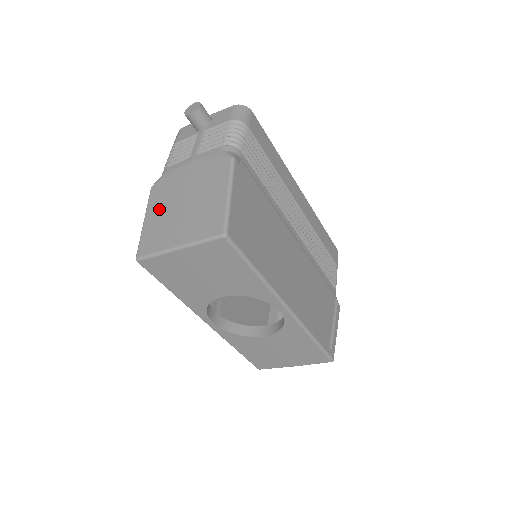
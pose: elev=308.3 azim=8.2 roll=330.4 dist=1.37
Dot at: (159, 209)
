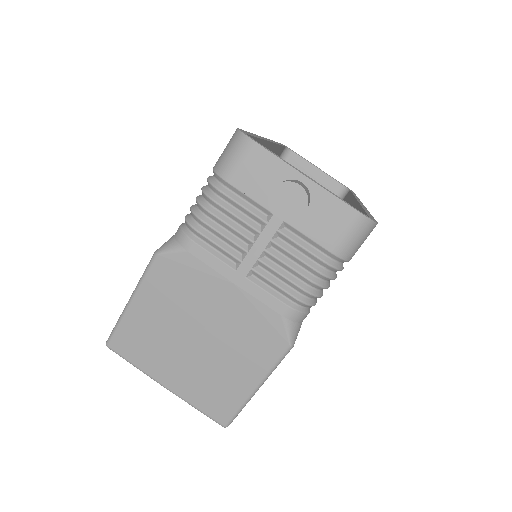
Dot at: (158, 311)
